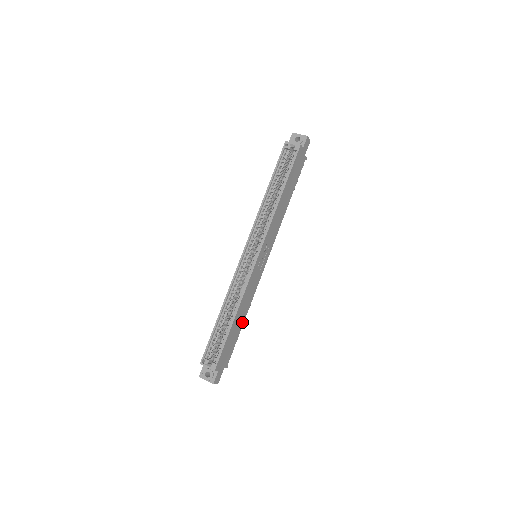
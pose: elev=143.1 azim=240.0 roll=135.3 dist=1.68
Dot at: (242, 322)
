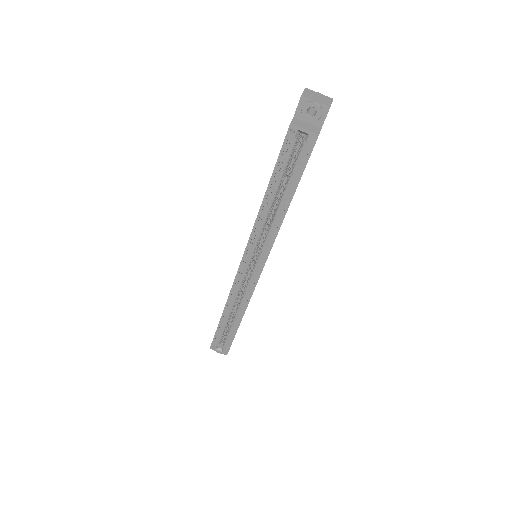
Dot at: occluded
